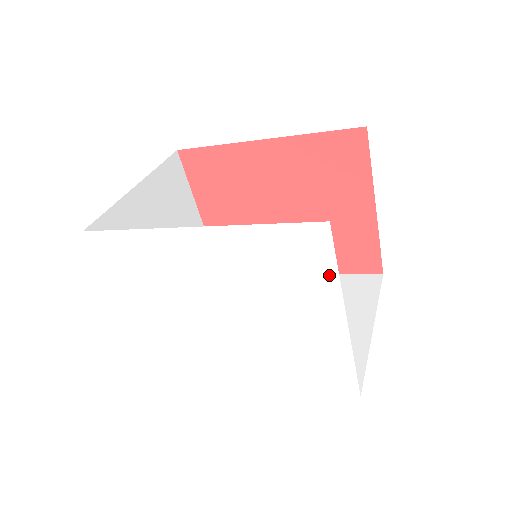
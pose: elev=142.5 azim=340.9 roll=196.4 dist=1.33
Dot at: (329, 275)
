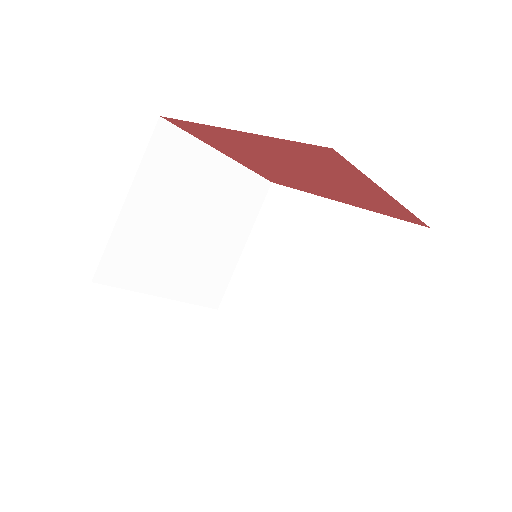
Dot at: occluded
